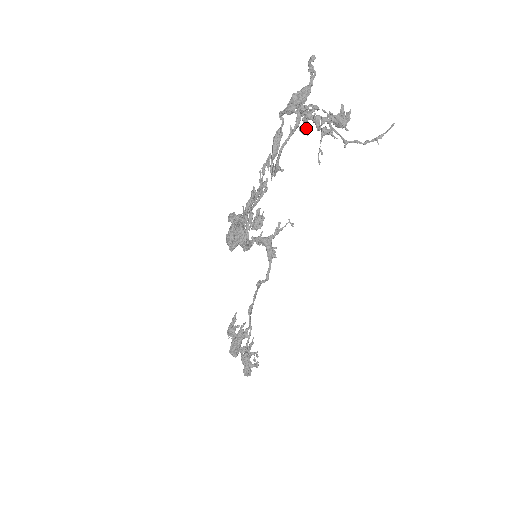
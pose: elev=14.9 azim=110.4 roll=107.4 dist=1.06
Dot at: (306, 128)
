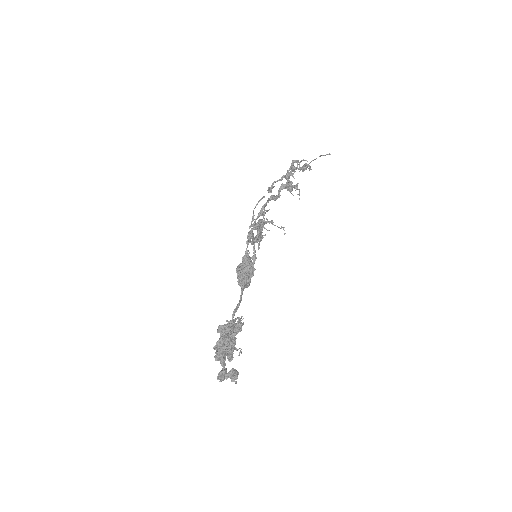
Dot at: (291, 187)
